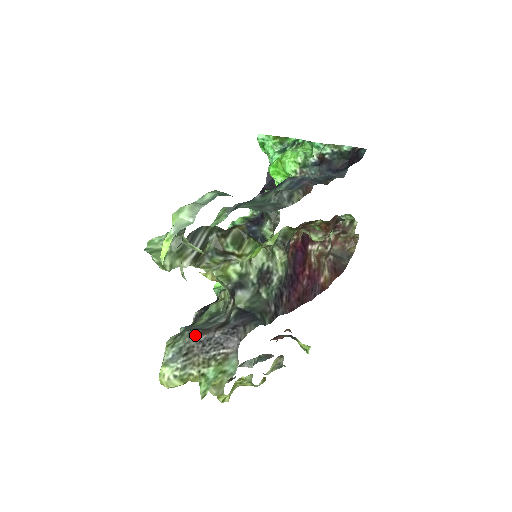
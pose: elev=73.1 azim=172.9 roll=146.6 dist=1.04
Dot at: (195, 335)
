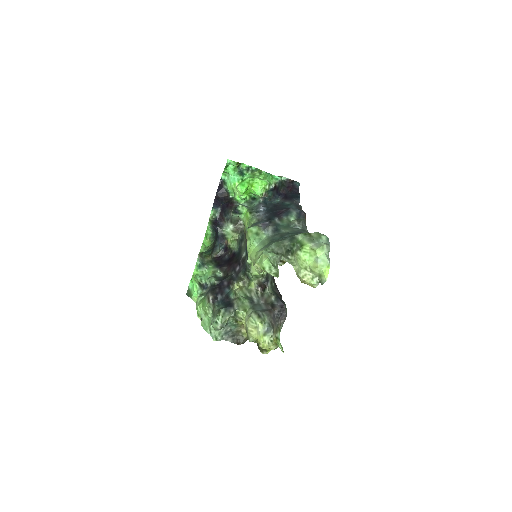
Dot at: (269, 314)
